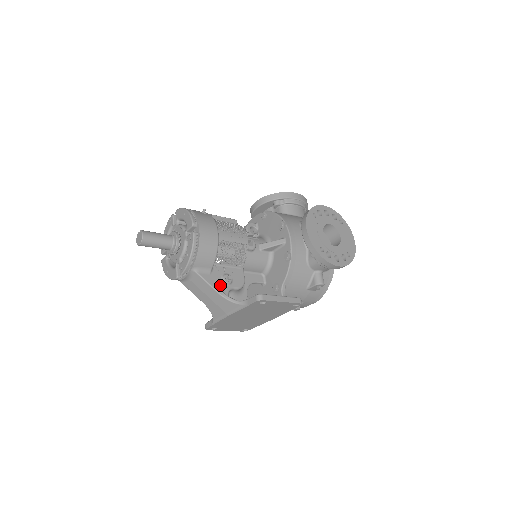
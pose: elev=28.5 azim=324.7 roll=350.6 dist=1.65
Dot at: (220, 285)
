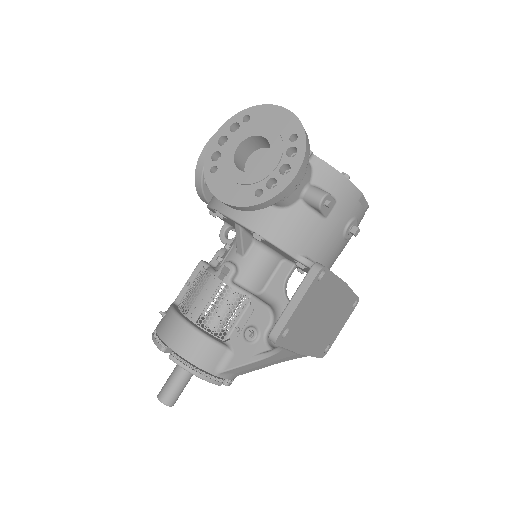
Dot at: (252, 350)
